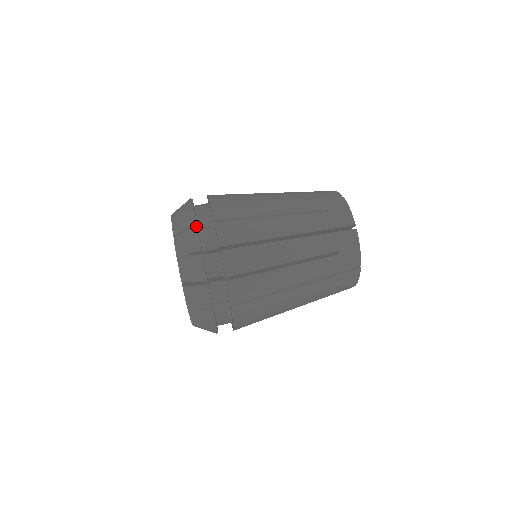
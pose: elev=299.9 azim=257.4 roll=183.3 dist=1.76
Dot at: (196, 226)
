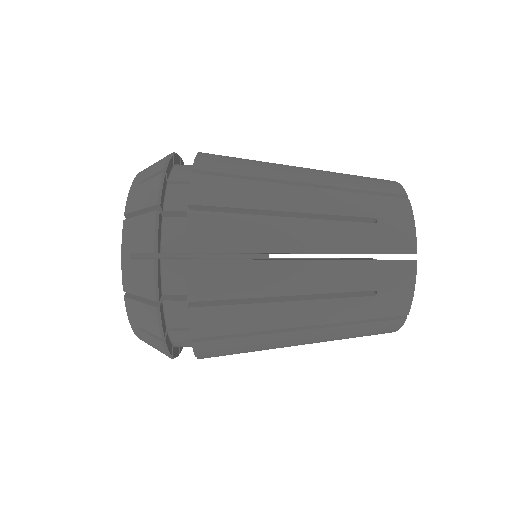
Dot at: (171, 155)
